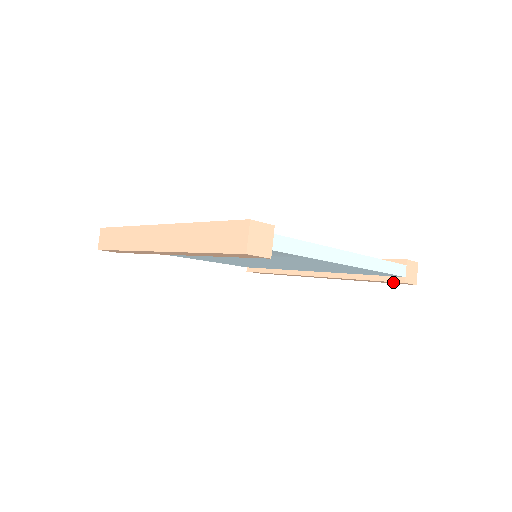
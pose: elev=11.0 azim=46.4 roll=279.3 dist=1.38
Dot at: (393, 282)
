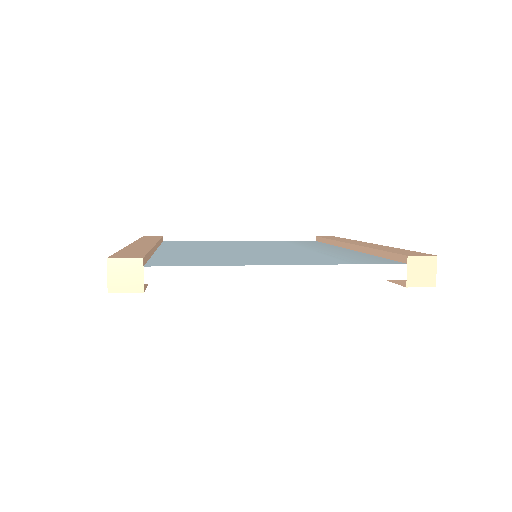
Dot at: occluded
